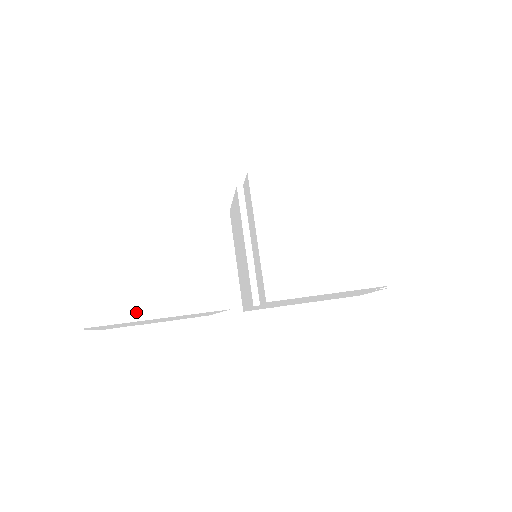
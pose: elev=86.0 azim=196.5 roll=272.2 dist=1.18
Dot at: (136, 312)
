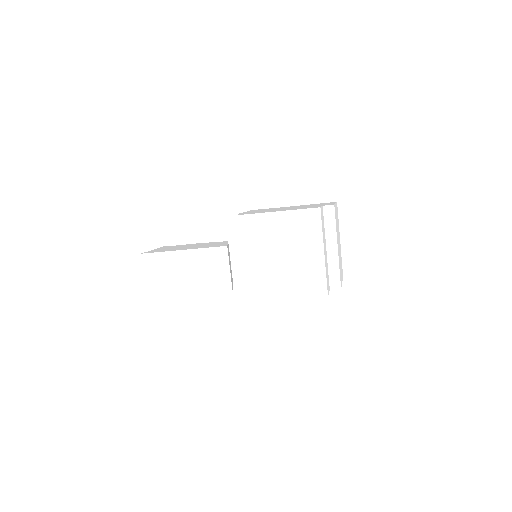
Dot at: (177, 293)
